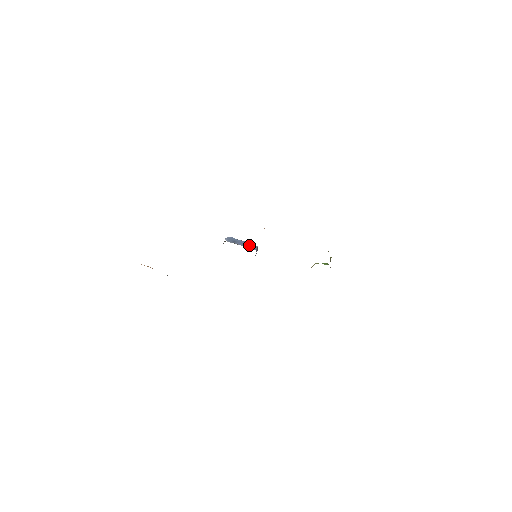
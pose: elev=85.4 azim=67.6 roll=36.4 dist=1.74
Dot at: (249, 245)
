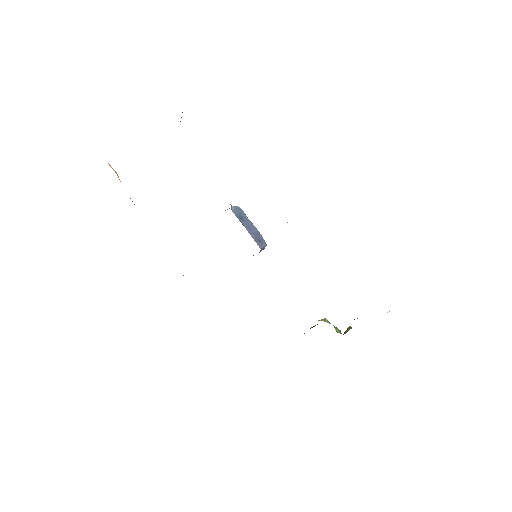
Dot at: (257, 236)
